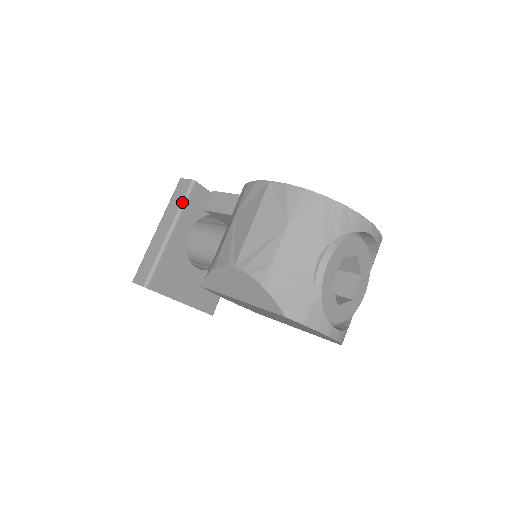
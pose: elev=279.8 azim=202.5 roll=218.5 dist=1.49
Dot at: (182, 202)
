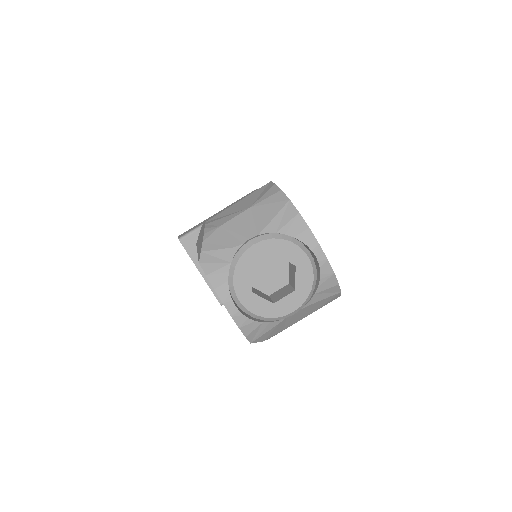
Dot at: occluded
